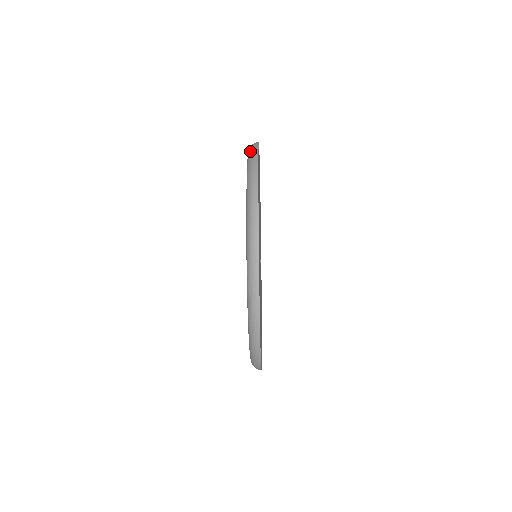
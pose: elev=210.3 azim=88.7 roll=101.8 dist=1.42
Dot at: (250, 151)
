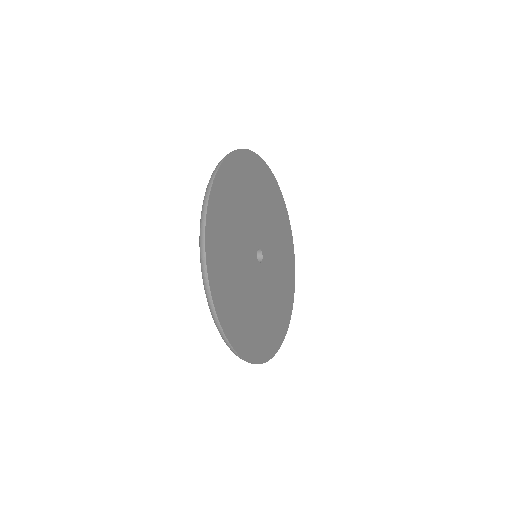
Dot at: occluded
